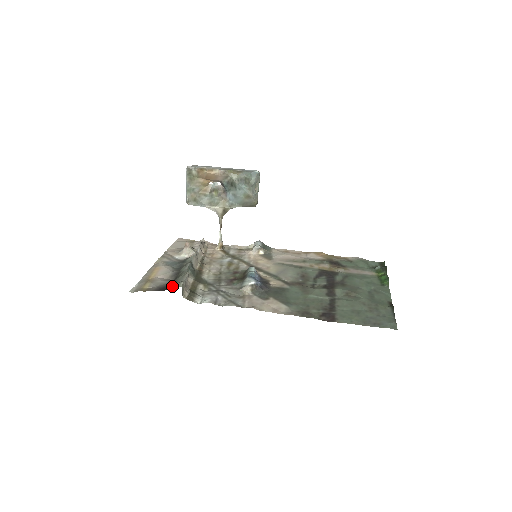
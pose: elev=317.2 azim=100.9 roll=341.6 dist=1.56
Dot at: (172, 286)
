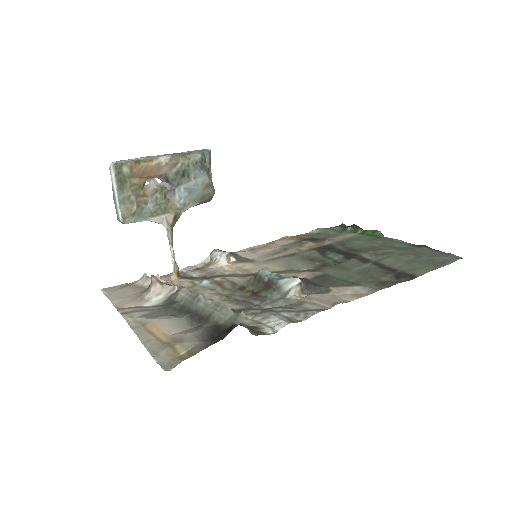
Dot at: (228, 327)
